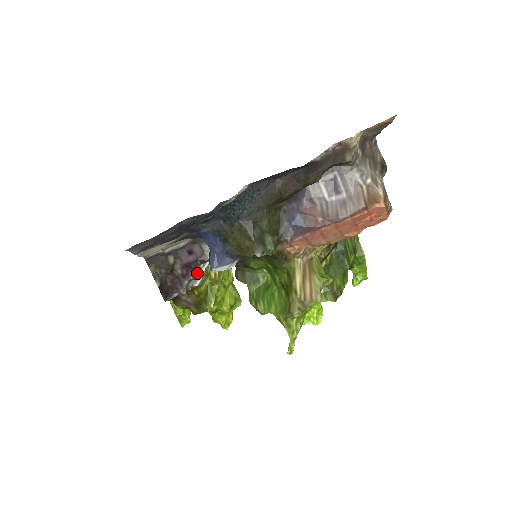
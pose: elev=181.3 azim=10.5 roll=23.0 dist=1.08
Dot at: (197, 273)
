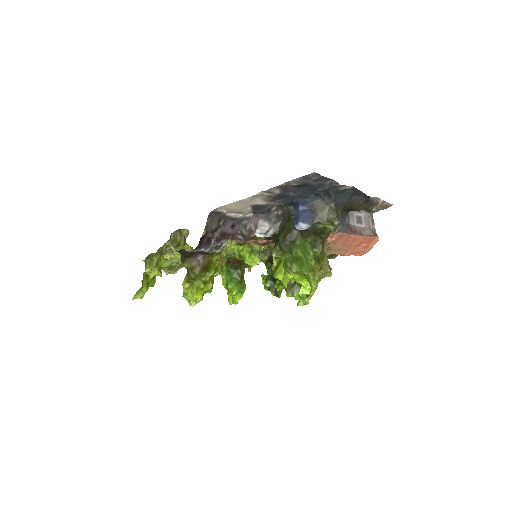
Dot at: (221, 245)
